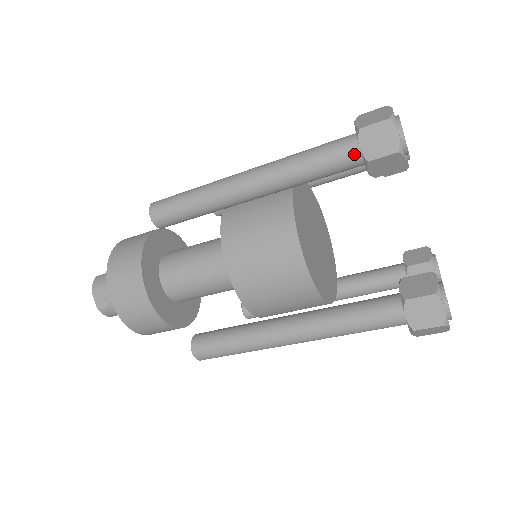
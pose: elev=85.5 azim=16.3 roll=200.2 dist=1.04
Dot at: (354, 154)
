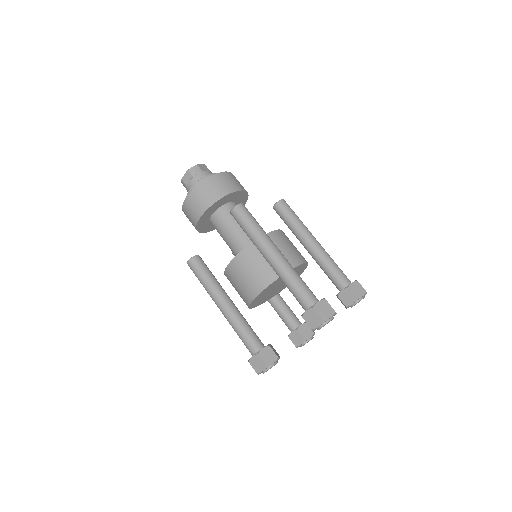
Dot at: (305, 307)
